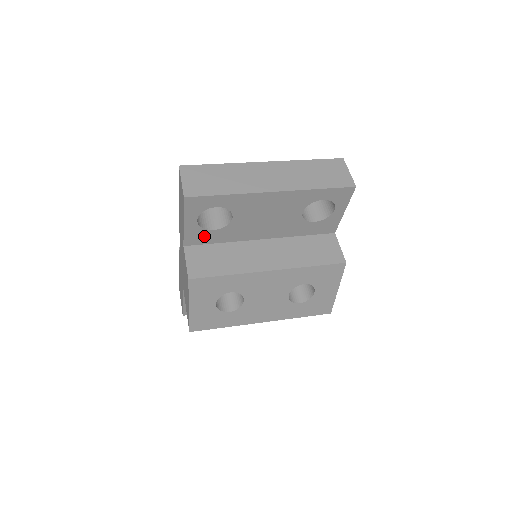
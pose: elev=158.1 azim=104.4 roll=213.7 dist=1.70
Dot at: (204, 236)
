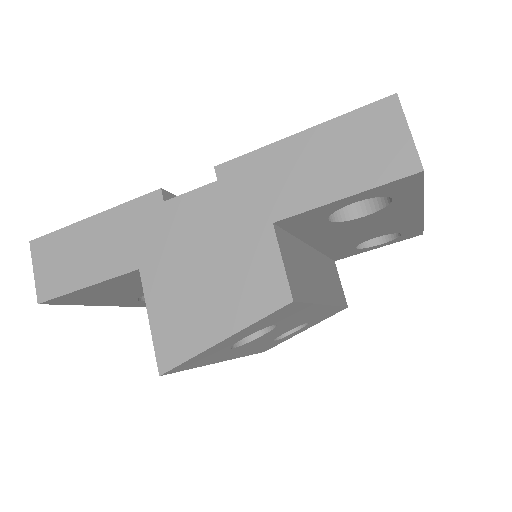
Dot at: (308, 221)
